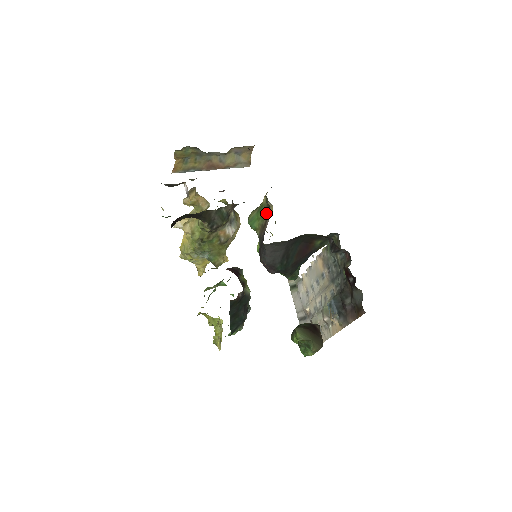
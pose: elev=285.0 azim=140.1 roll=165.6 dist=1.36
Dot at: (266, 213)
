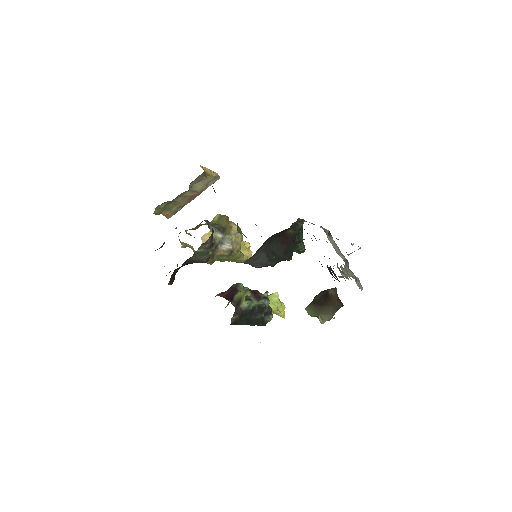
Dot at: occluded
